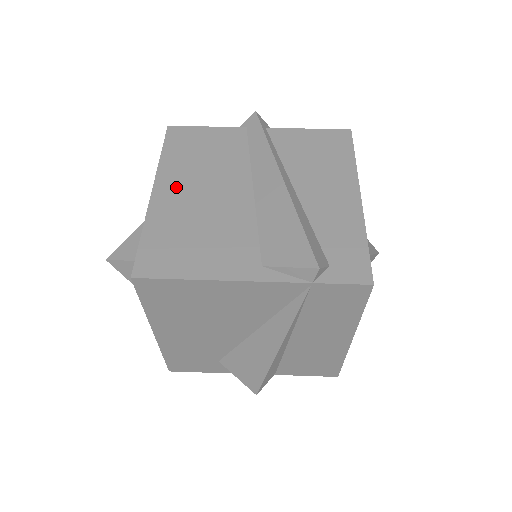
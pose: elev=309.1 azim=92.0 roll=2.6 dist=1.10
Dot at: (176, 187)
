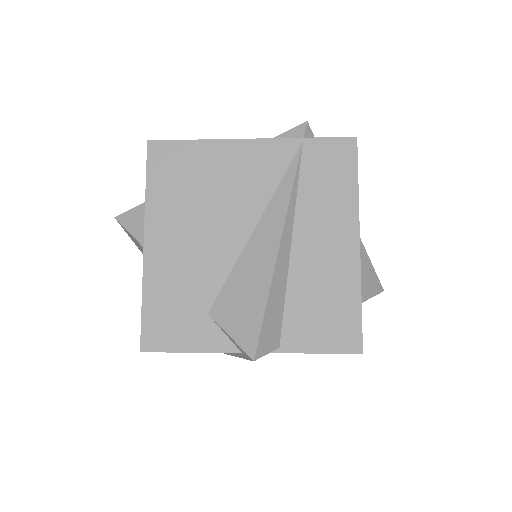
Dot at: occluded
